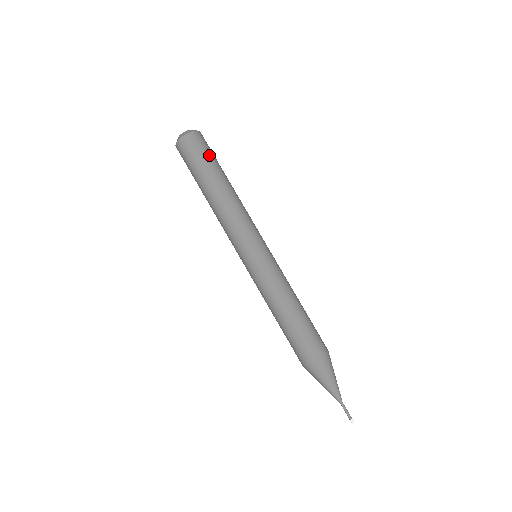
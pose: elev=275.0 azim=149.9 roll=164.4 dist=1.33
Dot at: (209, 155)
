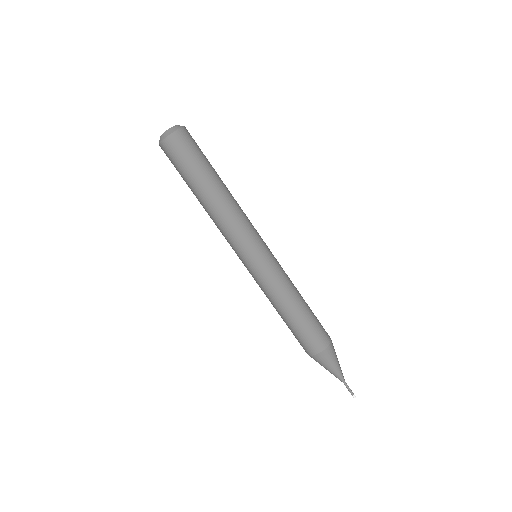
Dot at: (202, 153)
